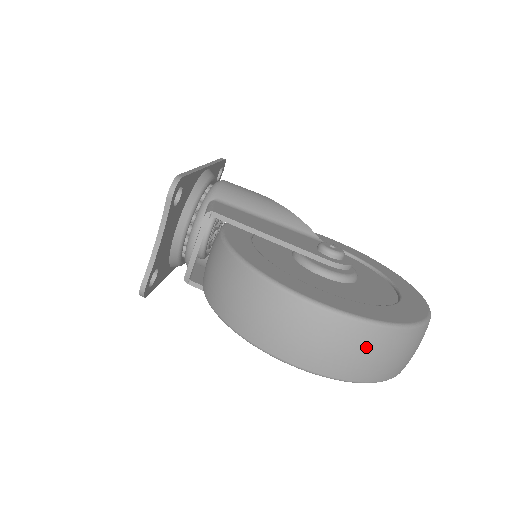
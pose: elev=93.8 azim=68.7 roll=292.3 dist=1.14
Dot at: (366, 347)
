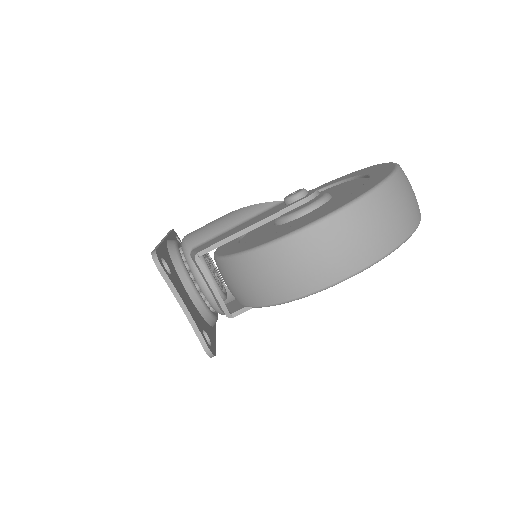
Dot at: (378, 215)
